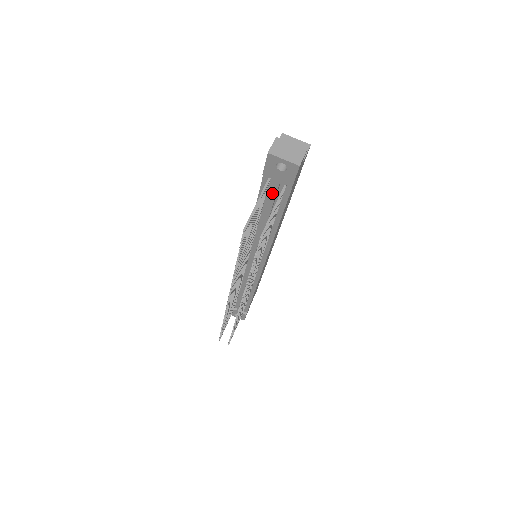
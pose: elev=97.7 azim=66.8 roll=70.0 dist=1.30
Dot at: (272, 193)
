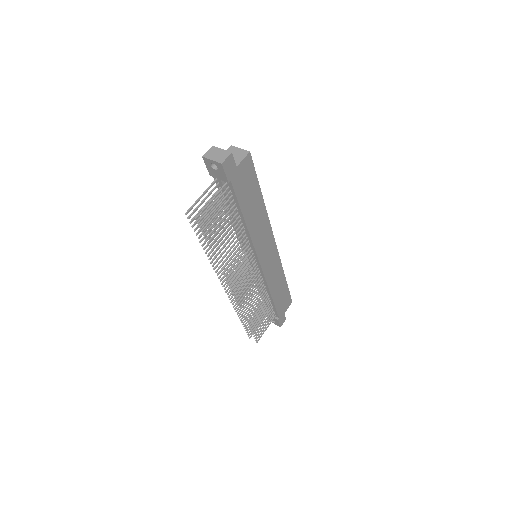
Dot at: (223, 190)
